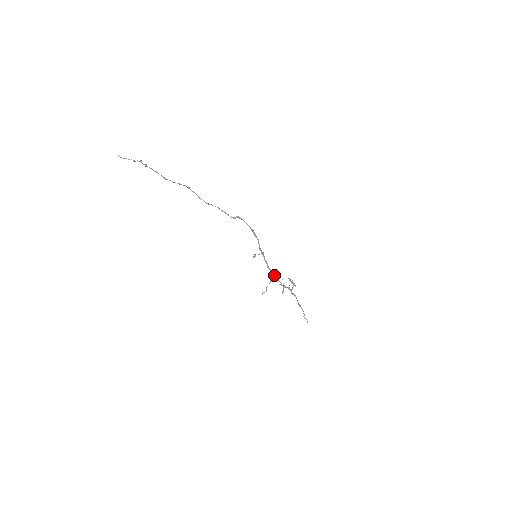
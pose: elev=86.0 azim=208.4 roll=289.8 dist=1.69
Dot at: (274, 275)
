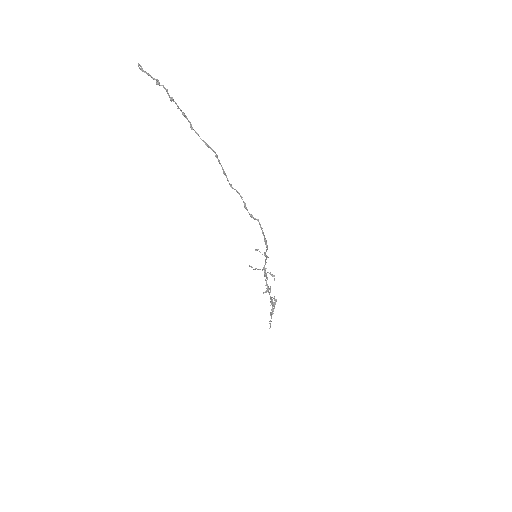
Dot at: (266, 276)
